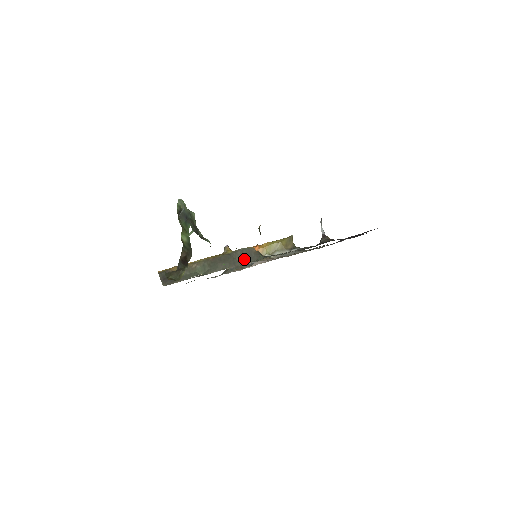
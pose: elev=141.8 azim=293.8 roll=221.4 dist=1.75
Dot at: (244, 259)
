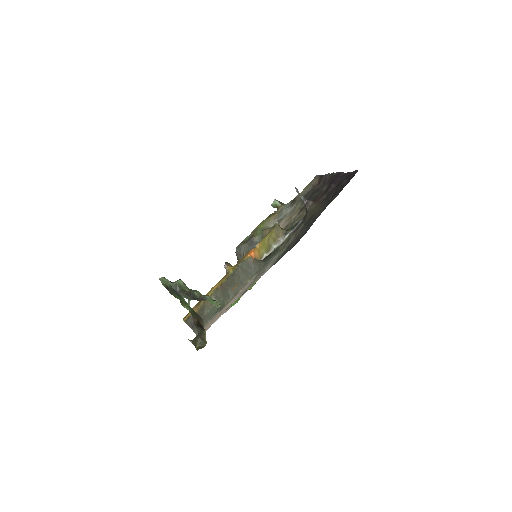
Dot at: (247, 274)
